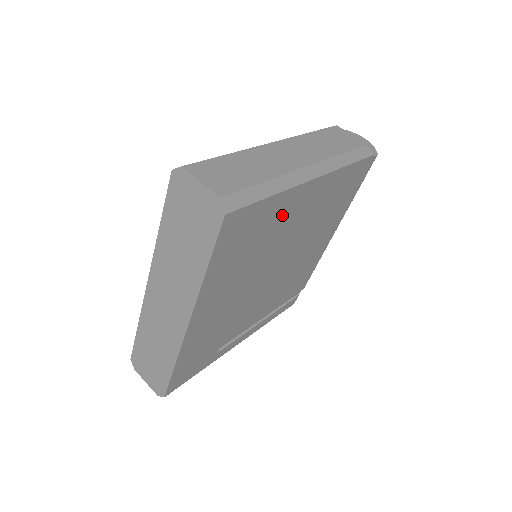
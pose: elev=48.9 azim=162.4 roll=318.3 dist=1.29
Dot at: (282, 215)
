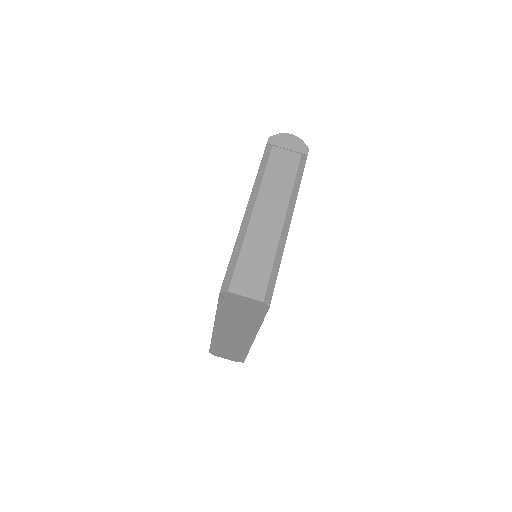
Dot at: occluded
